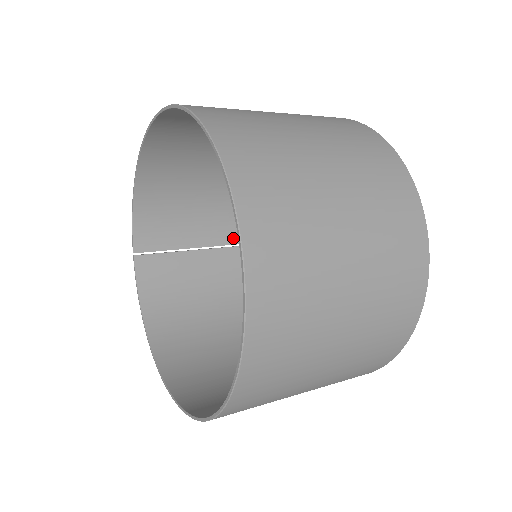
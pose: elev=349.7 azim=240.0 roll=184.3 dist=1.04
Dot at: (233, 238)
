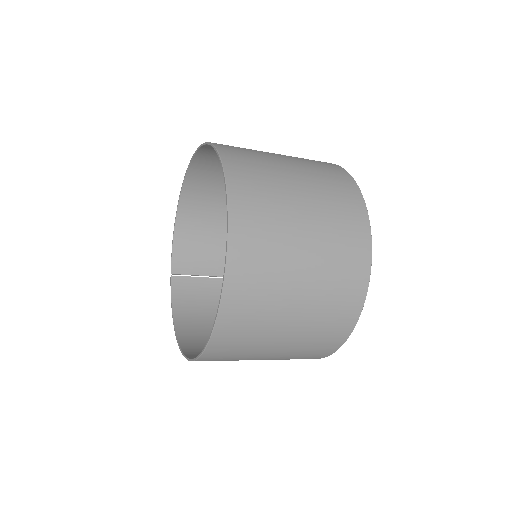
Dot at: occluded
